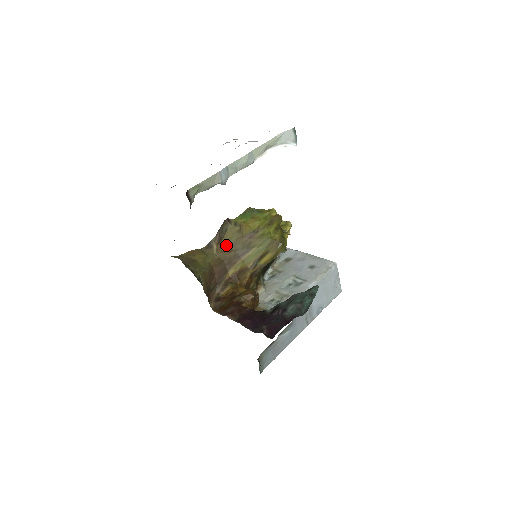
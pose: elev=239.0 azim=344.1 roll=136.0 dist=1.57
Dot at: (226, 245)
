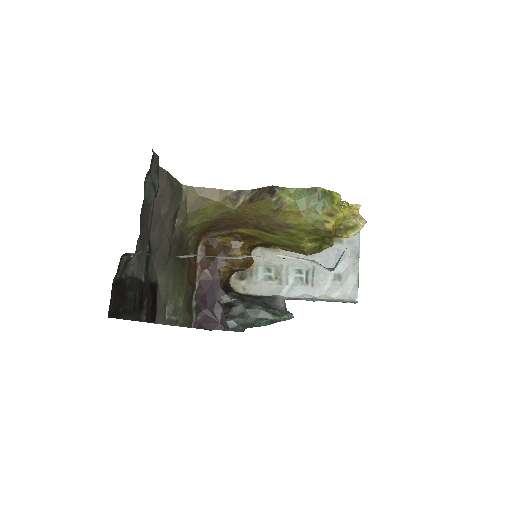
Dot at: (252, 210)
